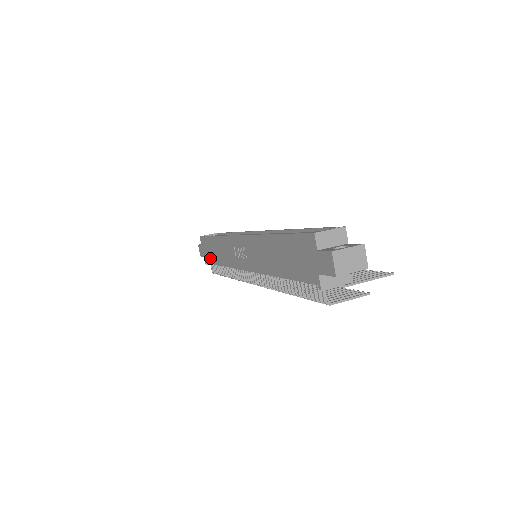
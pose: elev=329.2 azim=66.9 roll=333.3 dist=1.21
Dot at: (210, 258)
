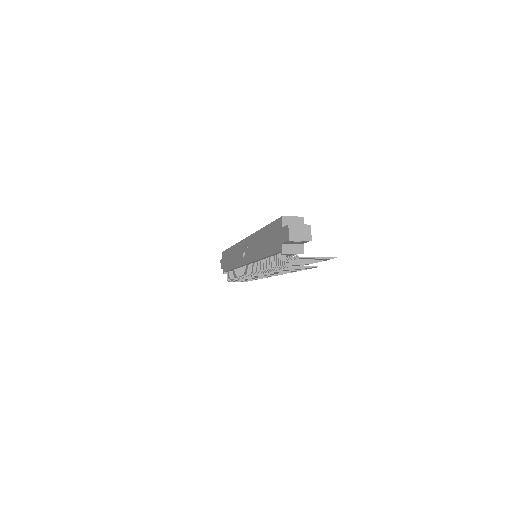
Dot at: (227, 266)
